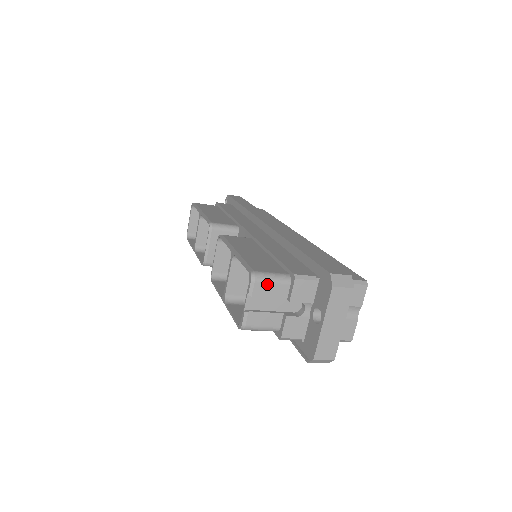
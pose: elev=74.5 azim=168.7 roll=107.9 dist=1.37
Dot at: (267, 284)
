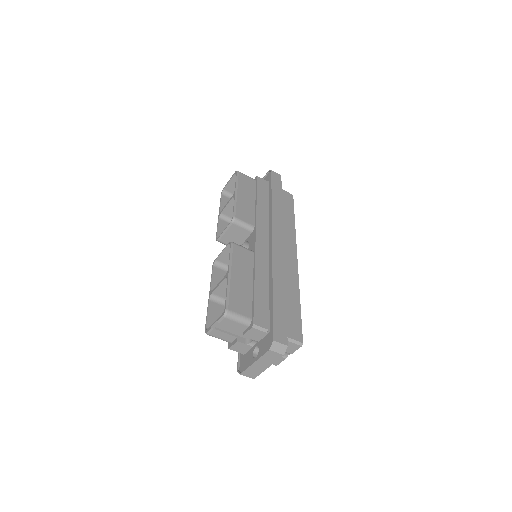
Dot at: (233, 321)
